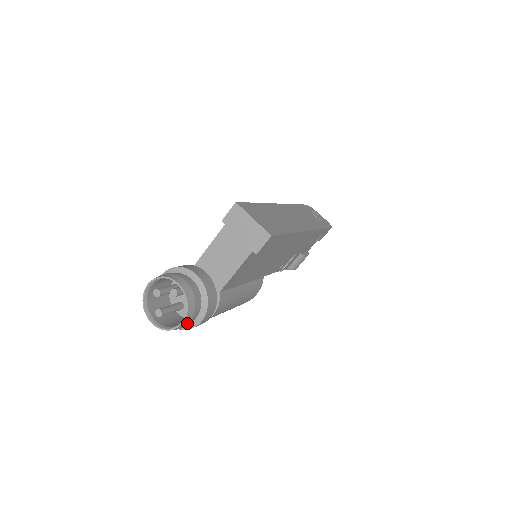
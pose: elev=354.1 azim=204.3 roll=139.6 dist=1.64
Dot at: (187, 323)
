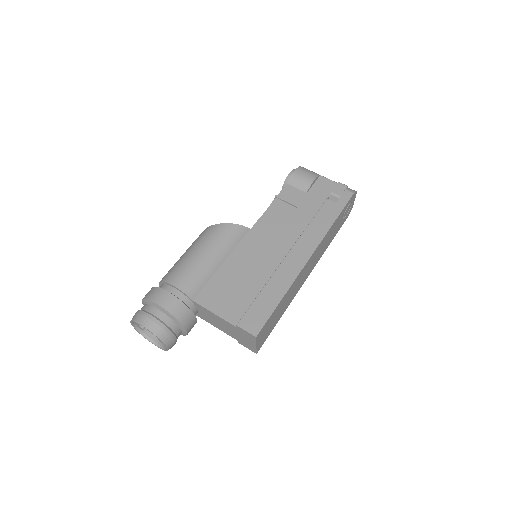
Dot at: occluded
